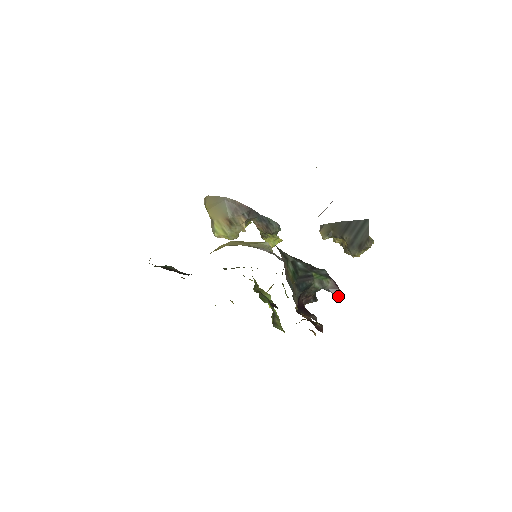
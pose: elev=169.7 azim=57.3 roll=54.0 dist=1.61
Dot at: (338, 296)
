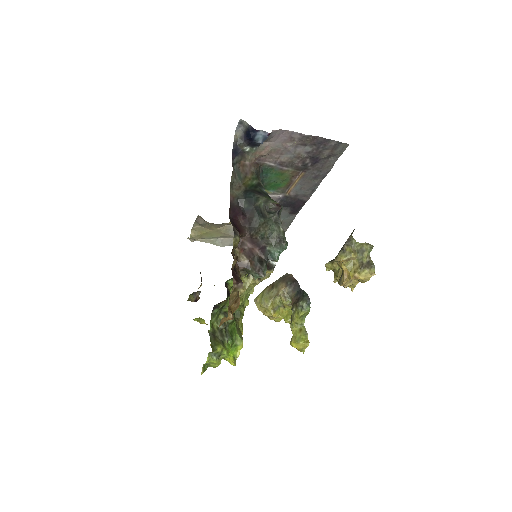
Dot at: (269, 205)
